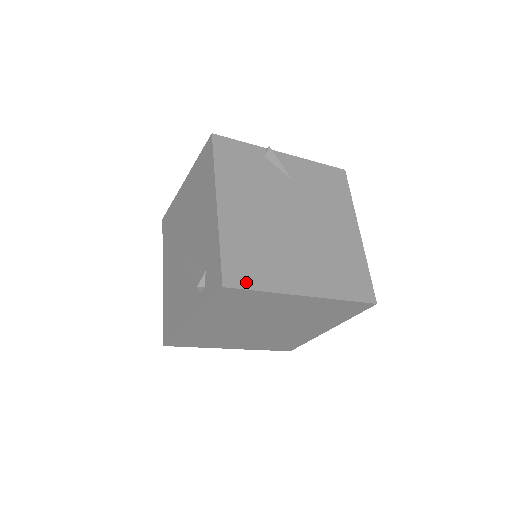
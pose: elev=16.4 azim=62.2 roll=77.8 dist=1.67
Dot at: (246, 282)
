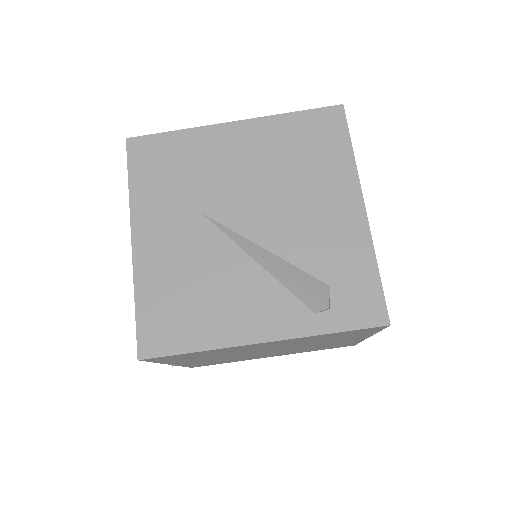
Dot at: occluded
